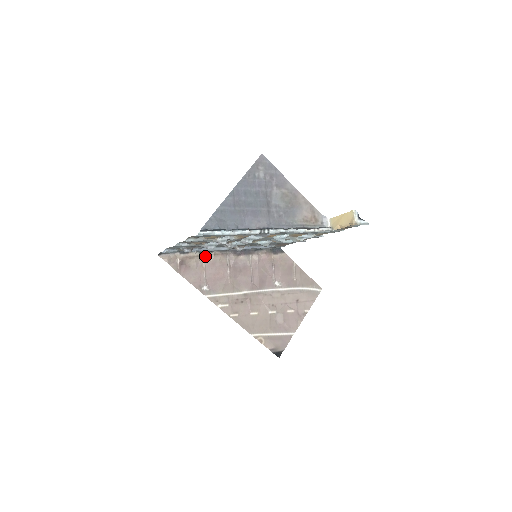
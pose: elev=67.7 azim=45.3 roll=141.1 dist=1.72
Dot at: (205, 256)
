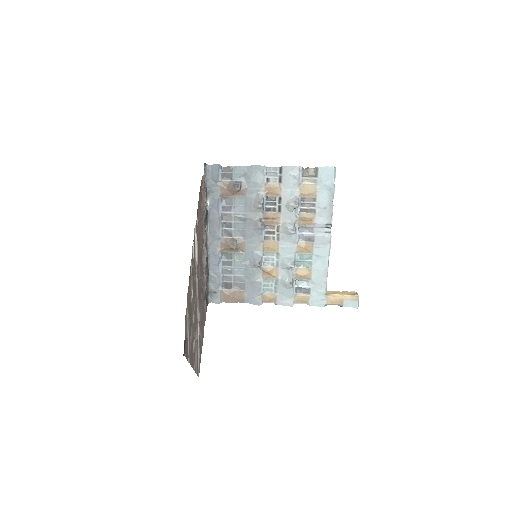
Dot at: (204, 217)
